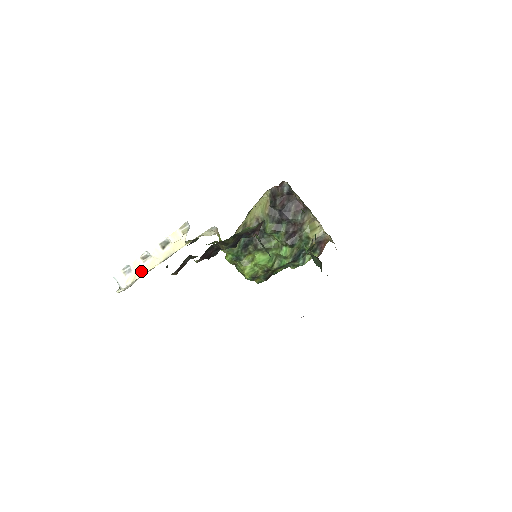
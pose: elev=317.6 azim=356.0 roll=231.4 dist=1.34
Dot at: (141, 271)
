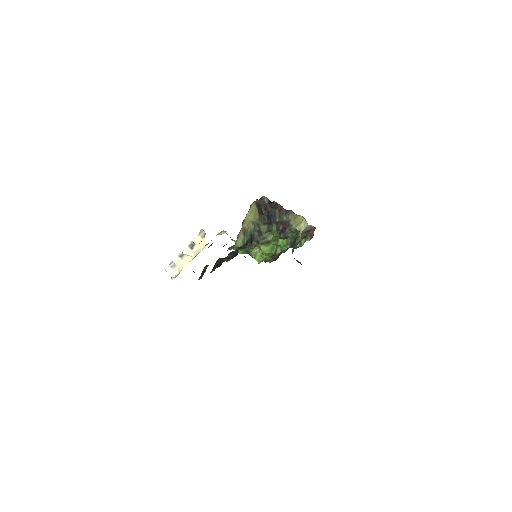
Dot at: (182, 265)
